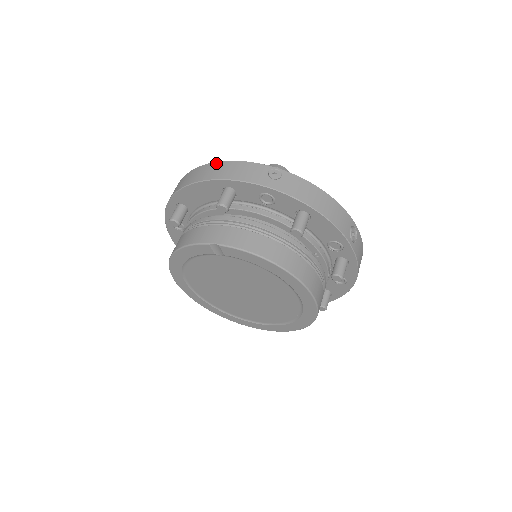
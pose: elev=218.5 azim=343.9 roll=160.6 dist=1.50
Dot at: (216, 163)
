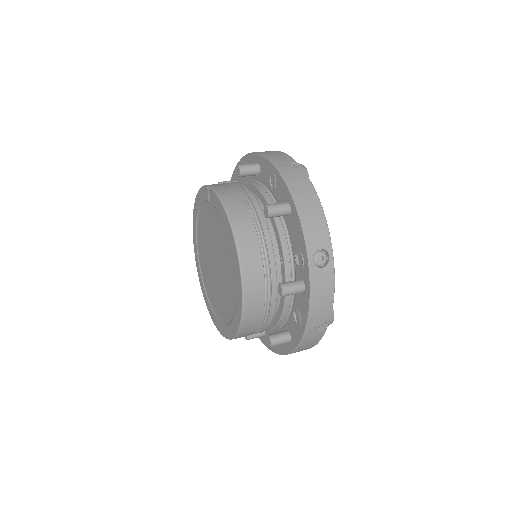
Dot at: occluded
